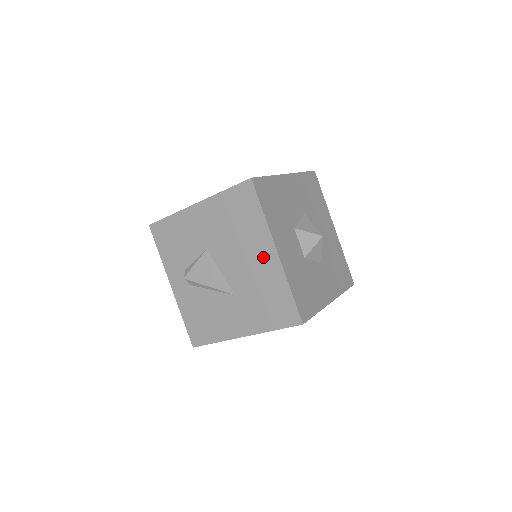
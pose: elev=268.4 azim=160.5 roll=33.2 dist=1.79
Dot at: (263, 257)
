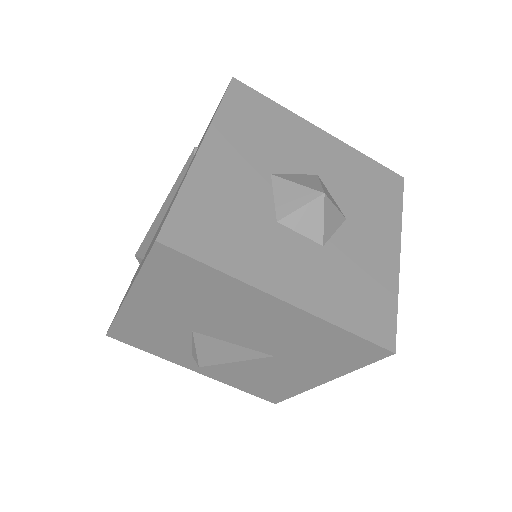
Dot at: (271, 314)
